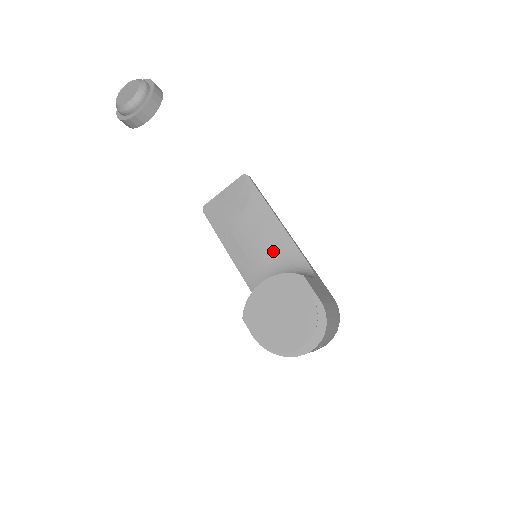
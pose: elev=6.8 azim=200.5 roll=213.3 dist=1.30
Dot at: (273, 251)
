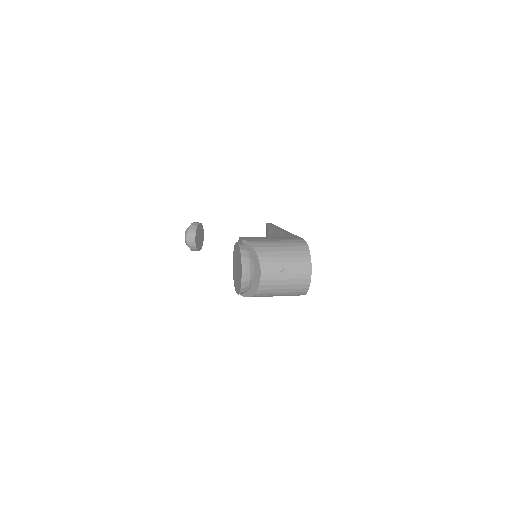
Dot at: occluded
